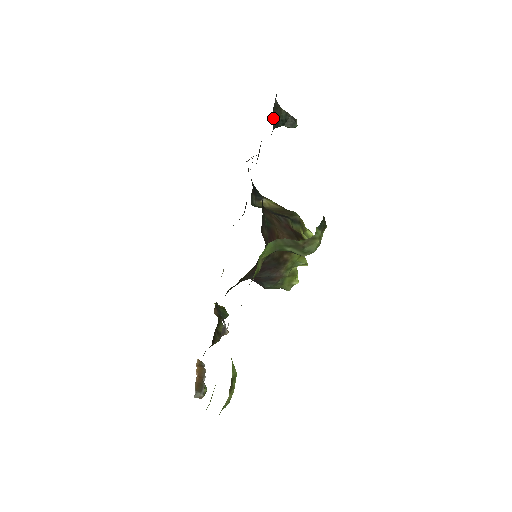
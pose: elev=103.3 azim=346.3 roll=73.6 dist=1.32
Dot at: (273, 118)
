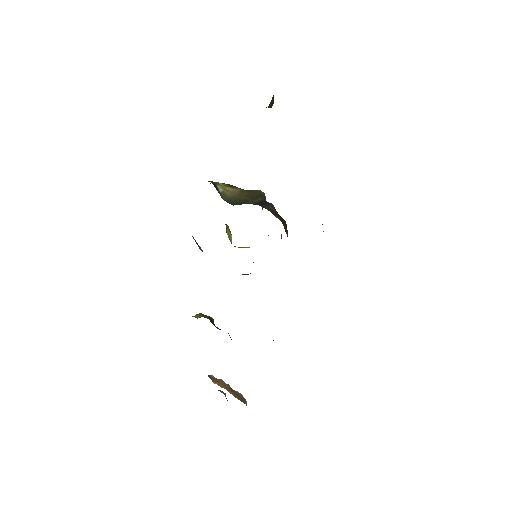
Dot at: occluded
